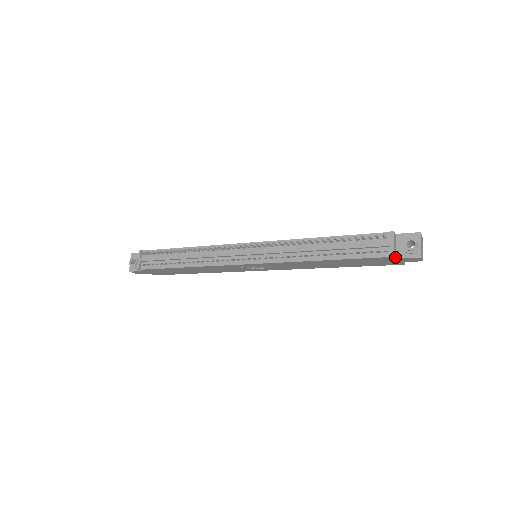
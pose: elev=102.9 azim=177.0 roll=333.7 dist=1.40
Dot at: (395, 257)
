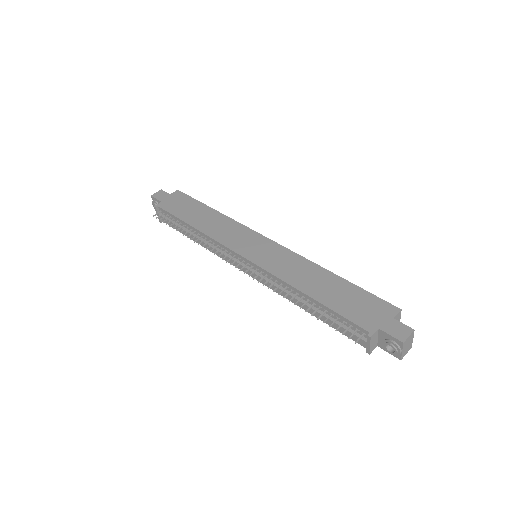
Dot at: occluded
